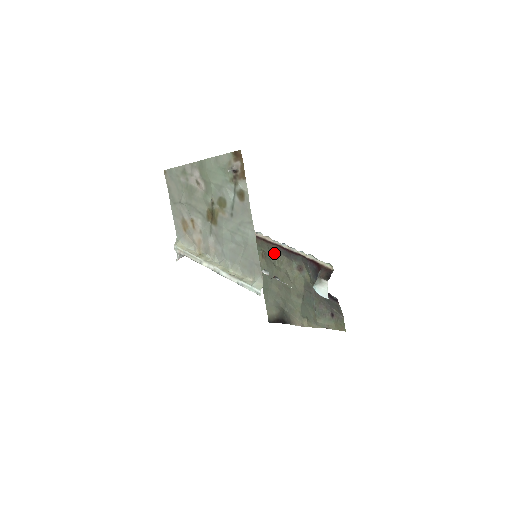
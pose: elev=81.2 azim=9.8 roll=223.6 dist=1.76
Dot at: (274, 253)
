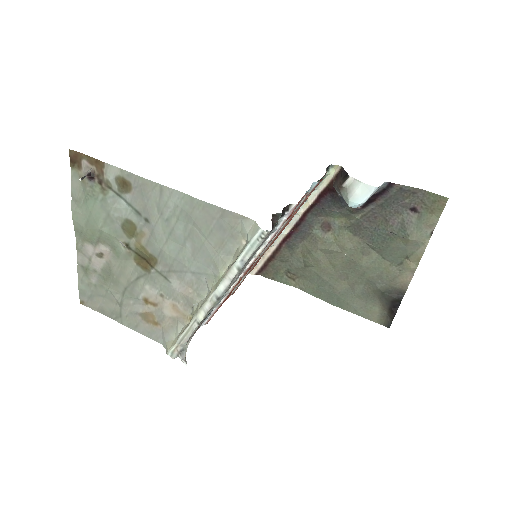
Dot at: (292, 257)
